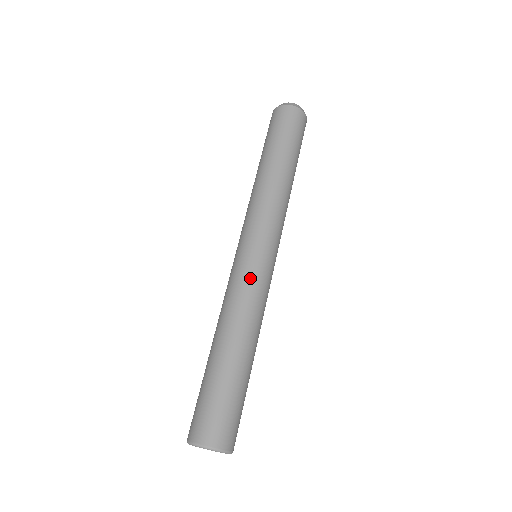
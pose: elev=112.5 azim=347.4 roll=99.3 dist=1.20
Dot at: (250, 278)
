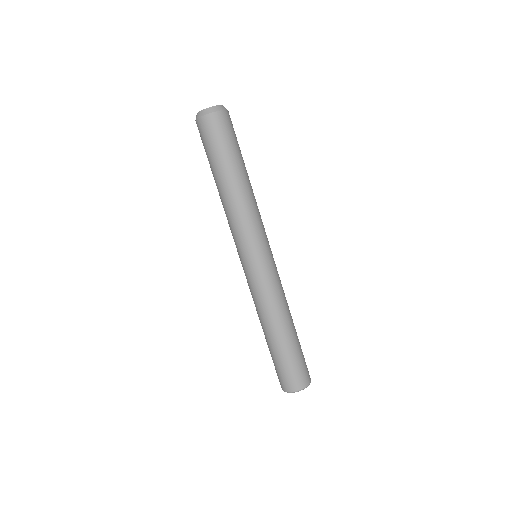
Dot at: (265, 282)
